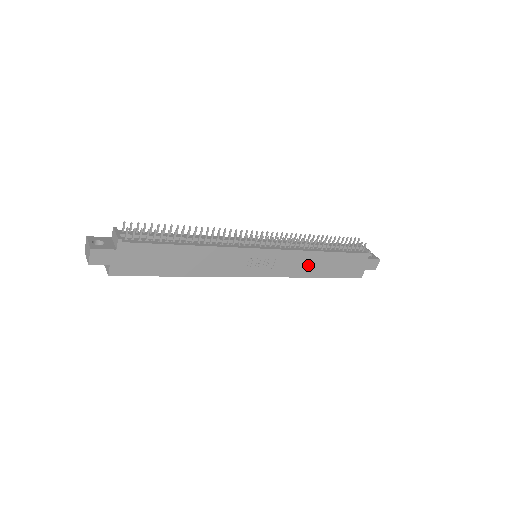
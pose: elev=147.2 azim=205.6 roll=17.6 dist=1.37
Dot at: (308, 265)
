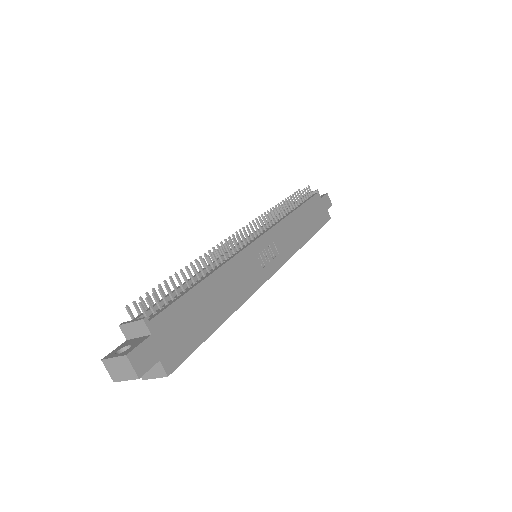
Dot at: (296, 232)
